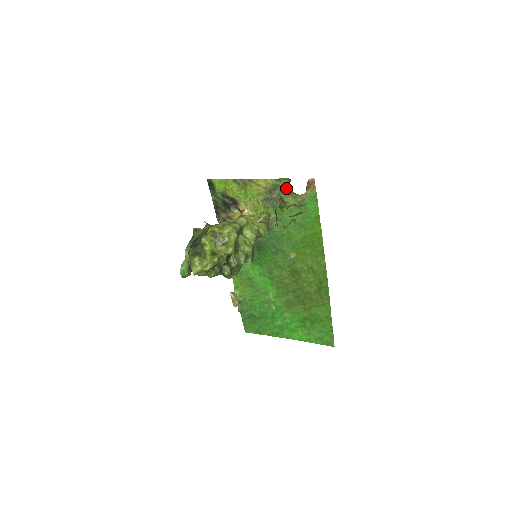
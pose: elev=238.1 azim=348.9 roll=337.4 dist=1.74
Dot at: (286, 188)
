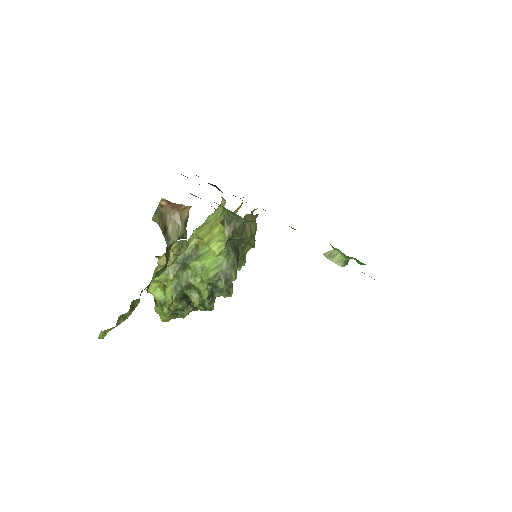
Dot at: occluded
